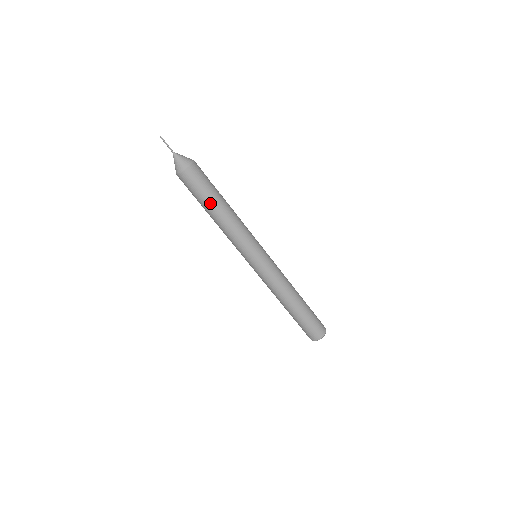
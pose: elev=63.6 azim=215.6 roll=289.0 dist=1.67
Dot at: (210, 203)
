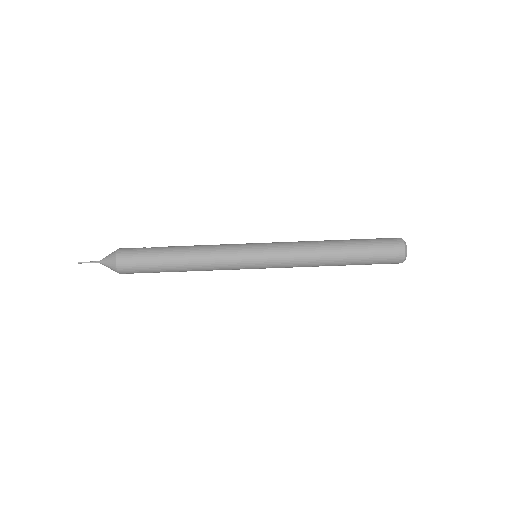
Dot at: (163, 258)
